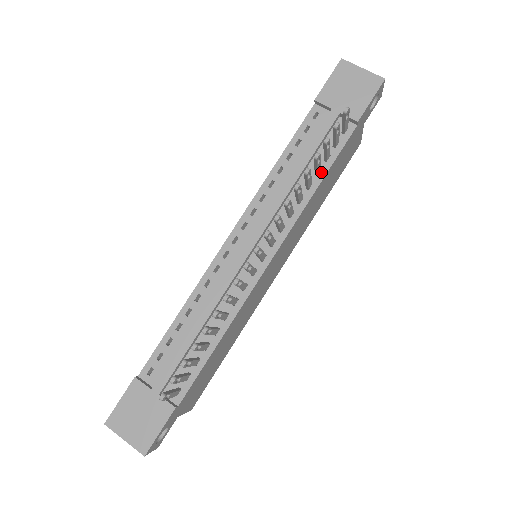
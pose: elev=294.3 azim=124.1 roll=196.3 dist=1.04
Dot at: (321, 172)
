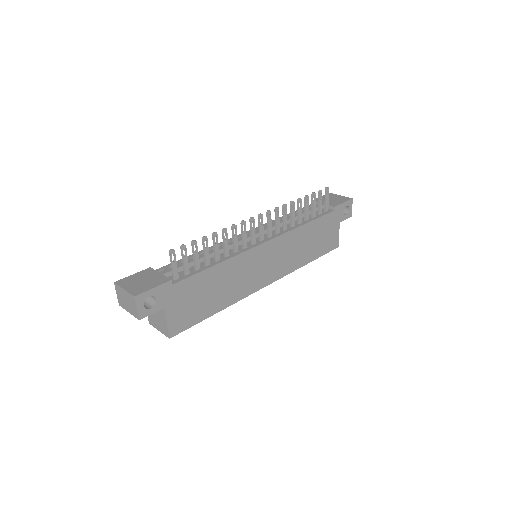
Dot at: (308, 220)
